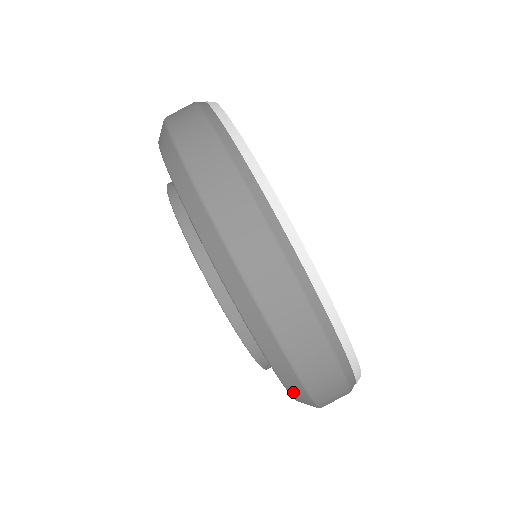
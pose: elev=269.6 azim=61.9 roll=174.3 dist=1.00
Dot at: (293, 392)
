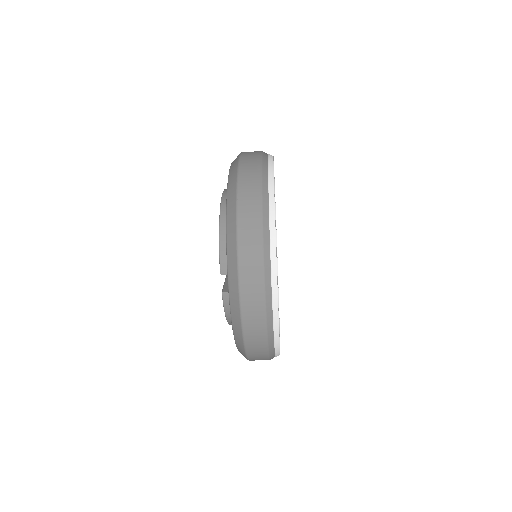
Dot at: occluded
